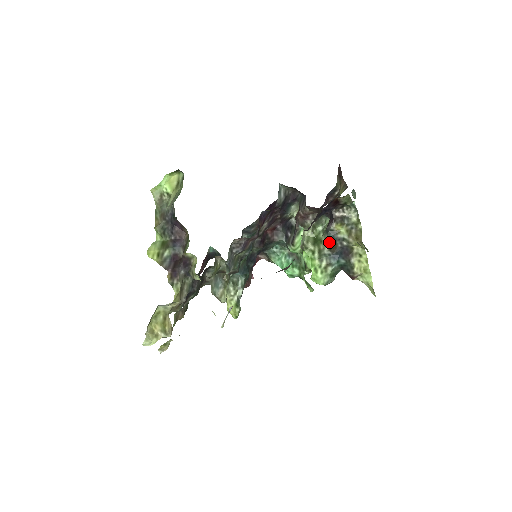
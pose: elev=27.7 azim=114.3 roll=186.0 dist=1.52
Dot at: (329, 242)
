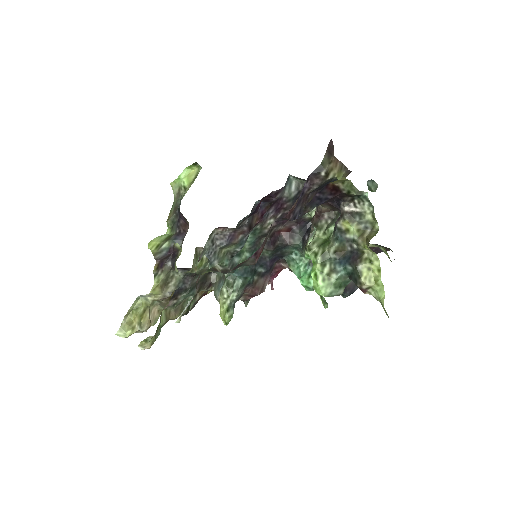
Dot at: (334, 243)
